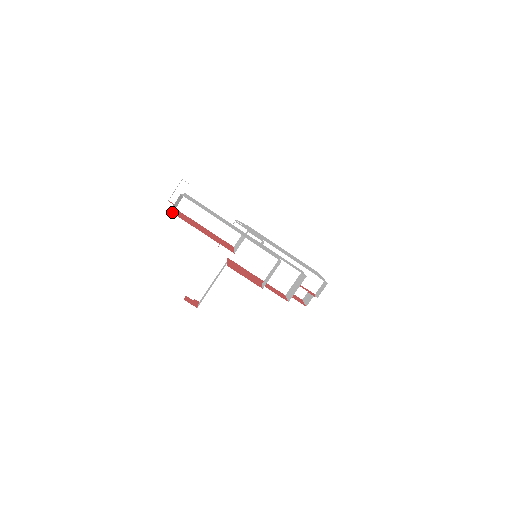
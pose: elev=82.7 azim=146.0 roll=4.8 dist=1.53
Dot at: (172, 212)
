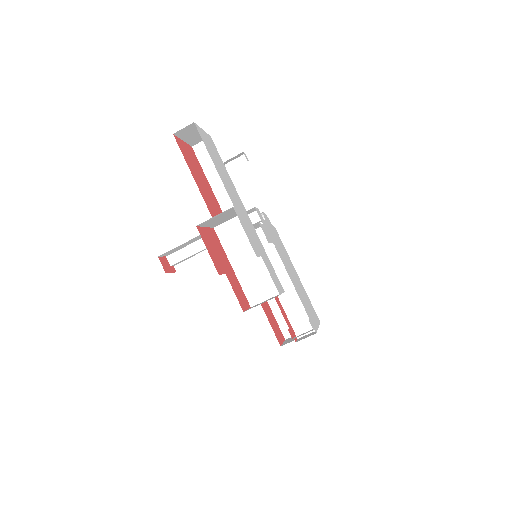
Dot at: (176, 137)
